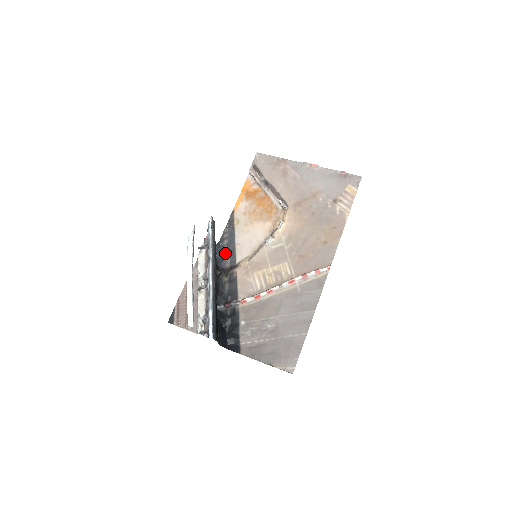
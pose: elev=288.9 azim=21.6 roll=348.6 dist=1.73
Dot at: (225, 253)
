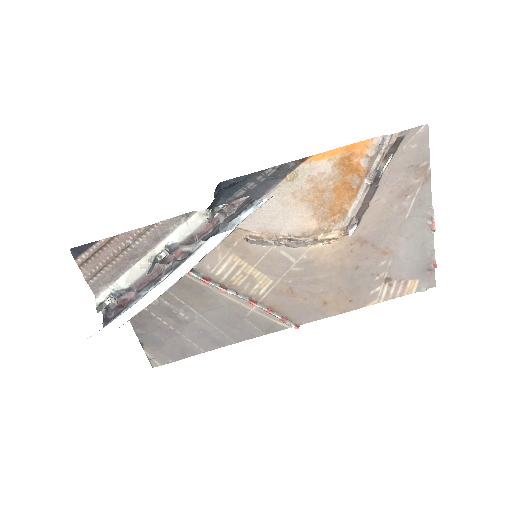
Dot at: (233, 197)
